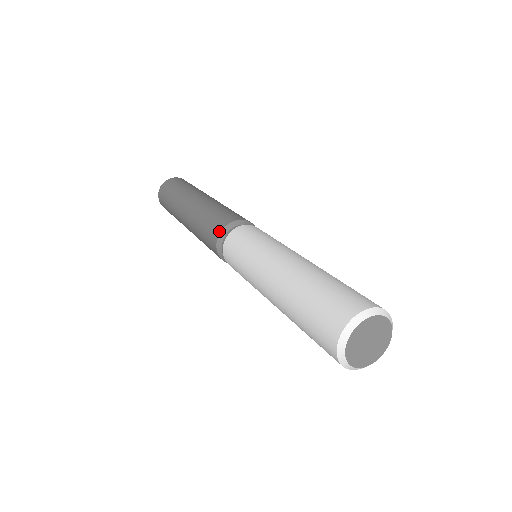
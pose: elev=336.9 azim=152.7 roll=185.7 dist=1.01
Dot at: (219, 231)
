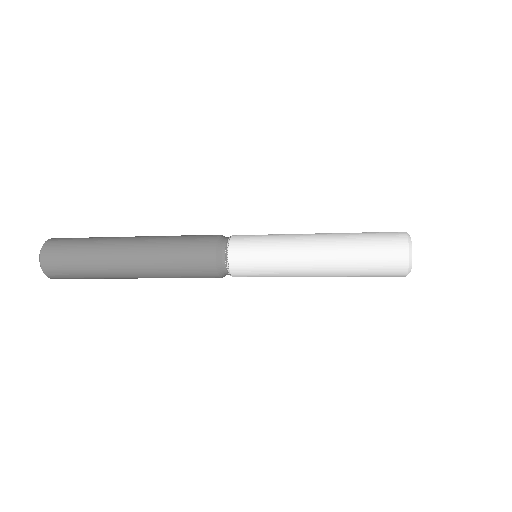
Dot at: (215, 240)
